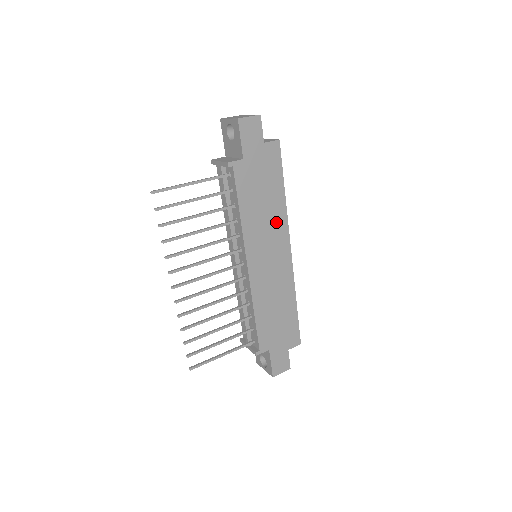
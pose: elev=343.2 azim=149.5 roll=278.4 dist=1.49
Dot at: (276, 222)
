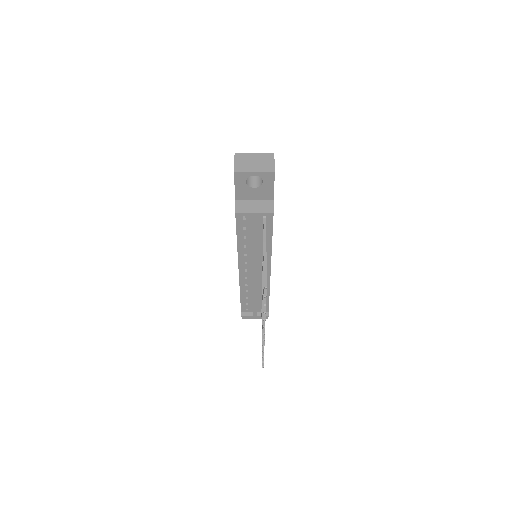
Dot at: occluded
